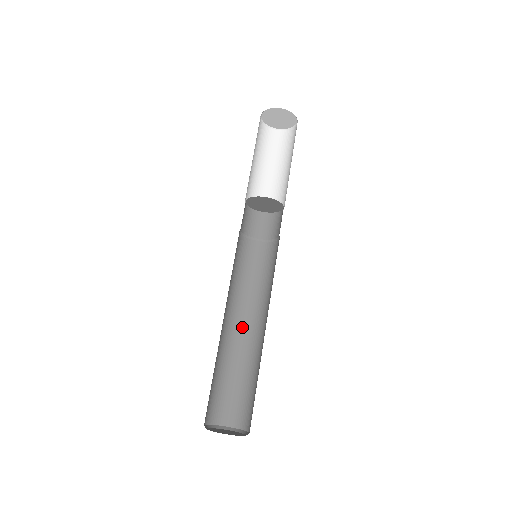
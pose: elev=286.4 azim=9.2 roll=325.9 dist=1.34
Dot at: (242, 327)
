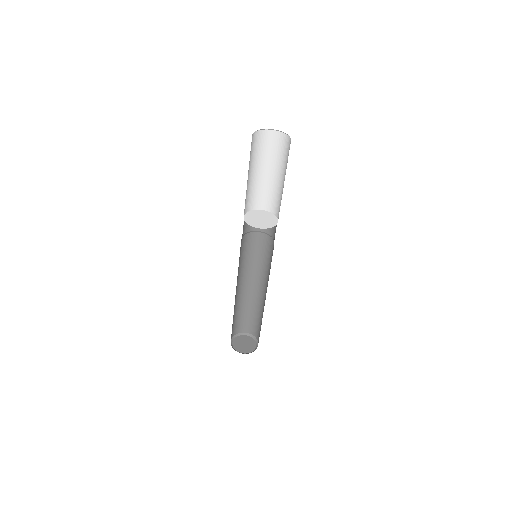
Dot at: (257, 288)
